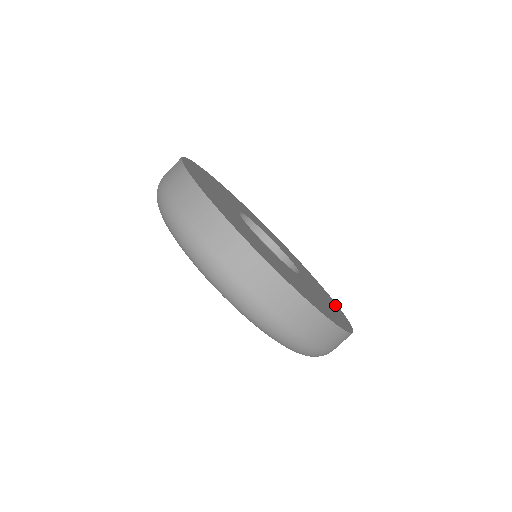
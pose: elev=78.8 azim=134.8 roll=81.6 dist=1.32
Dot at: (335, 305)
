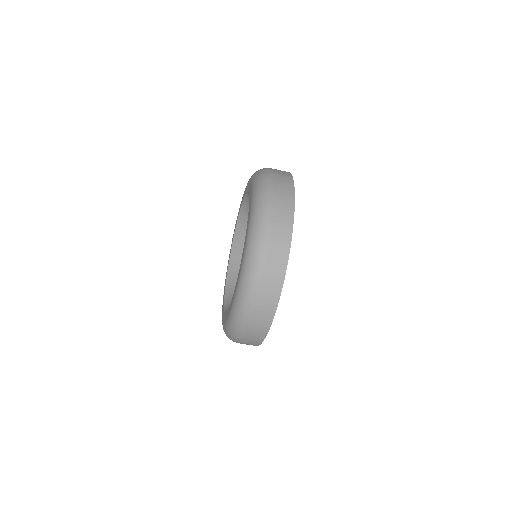
Dot at: occluded
